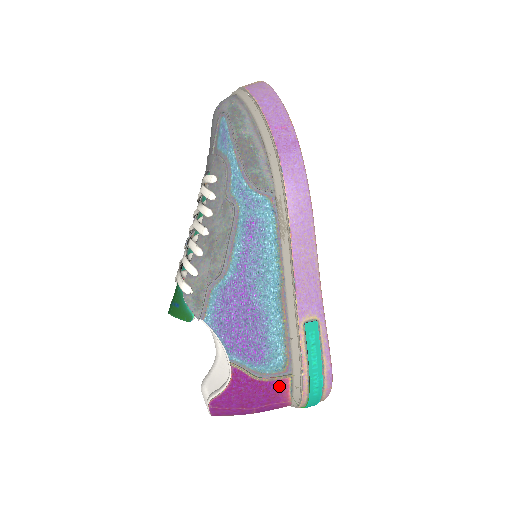
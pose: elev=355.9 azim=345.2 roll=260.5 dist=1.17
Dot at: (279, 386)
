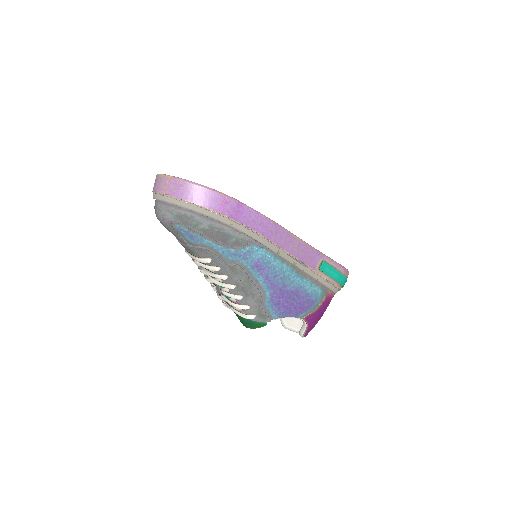
Dot at: (327, 299)
